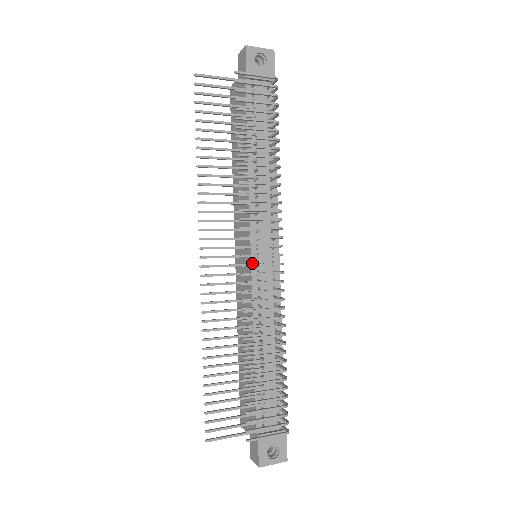
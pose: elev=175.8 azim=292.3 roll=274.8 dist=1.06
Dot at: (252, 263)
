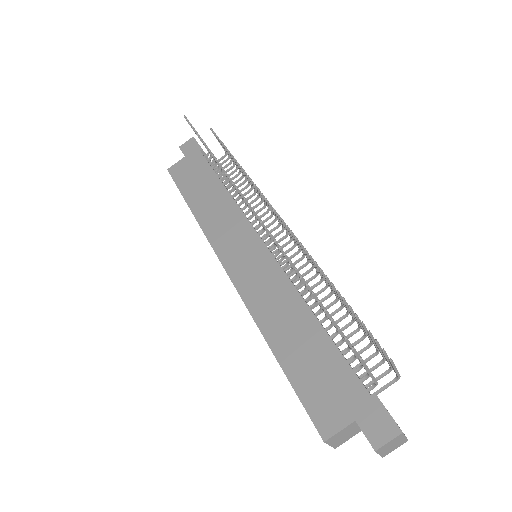
Dot at: (267, 247)
